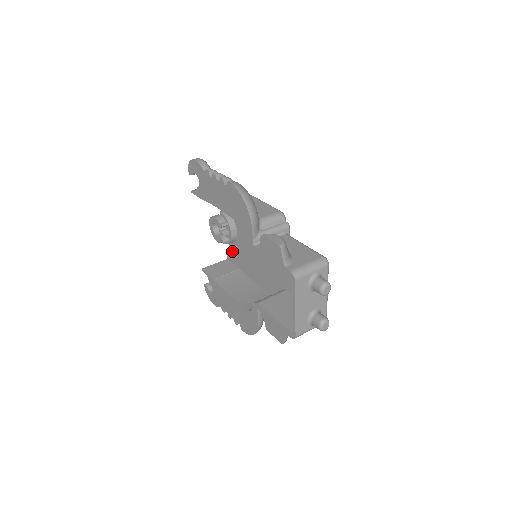
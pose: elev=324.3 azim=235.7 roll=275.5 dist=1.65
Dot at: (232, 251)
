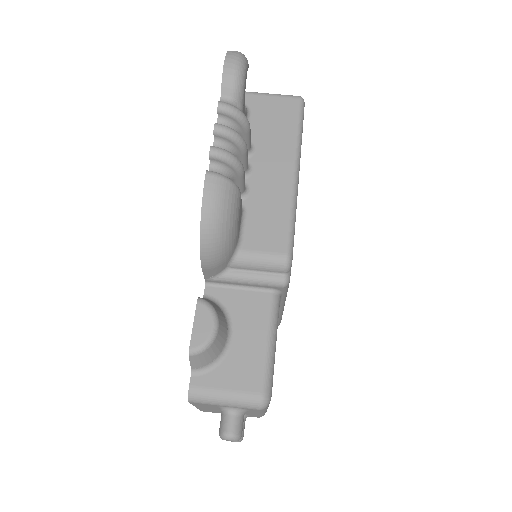
Dot at: occluded
